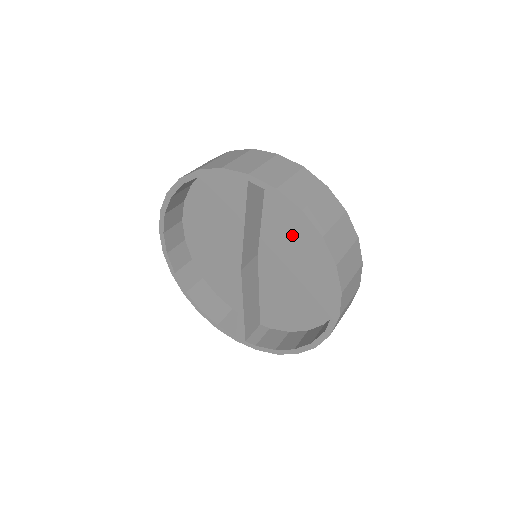
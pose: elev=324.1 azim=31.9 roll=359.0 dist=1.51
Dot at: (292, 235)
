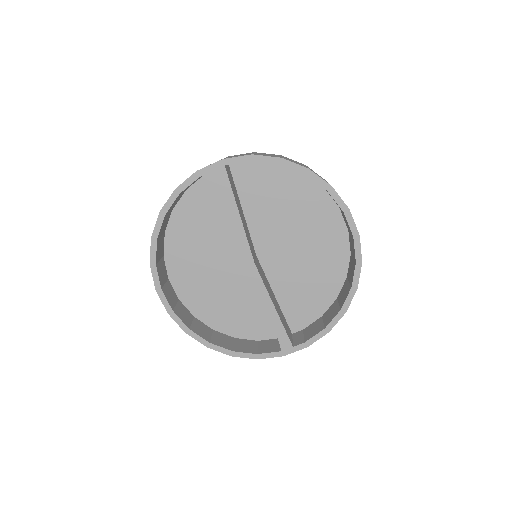
Dot at: (277, 210)
